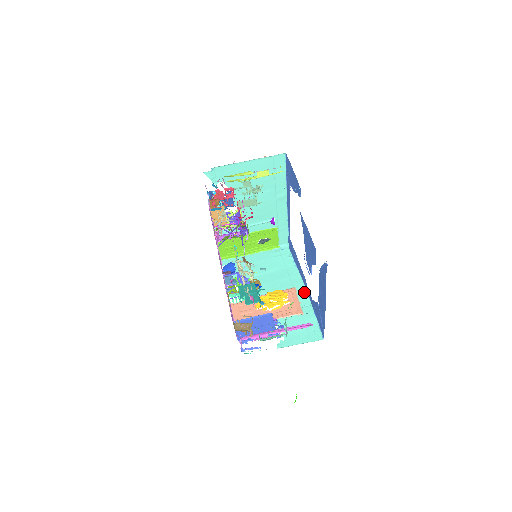
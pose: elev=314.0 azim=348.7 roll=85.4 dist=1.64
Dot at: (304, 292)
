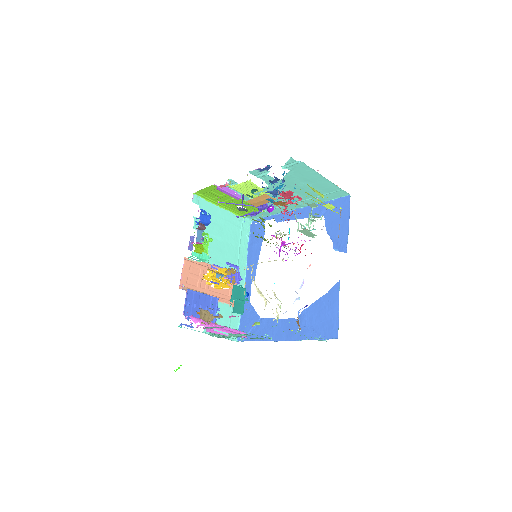
Dot at: (243, 283)
